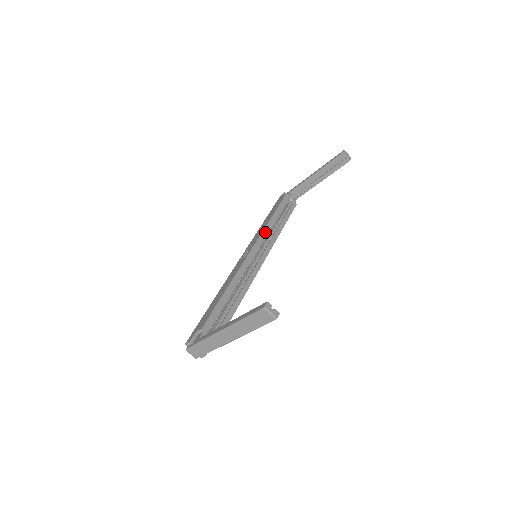
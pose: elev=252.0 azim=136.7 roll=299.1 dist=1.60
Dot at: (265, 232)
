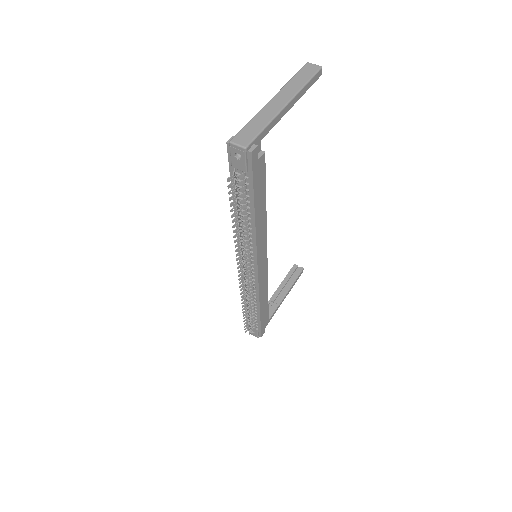
Dot at: occluded
